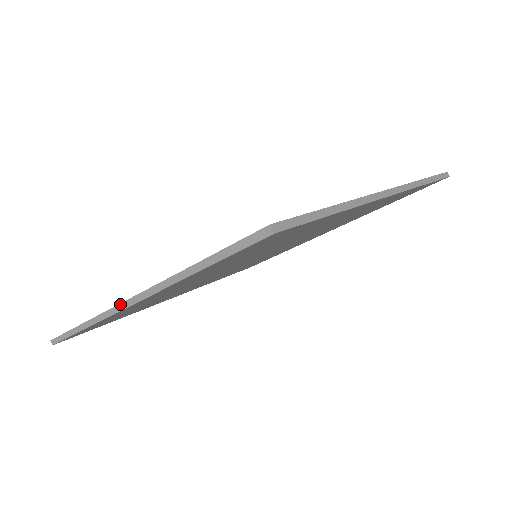
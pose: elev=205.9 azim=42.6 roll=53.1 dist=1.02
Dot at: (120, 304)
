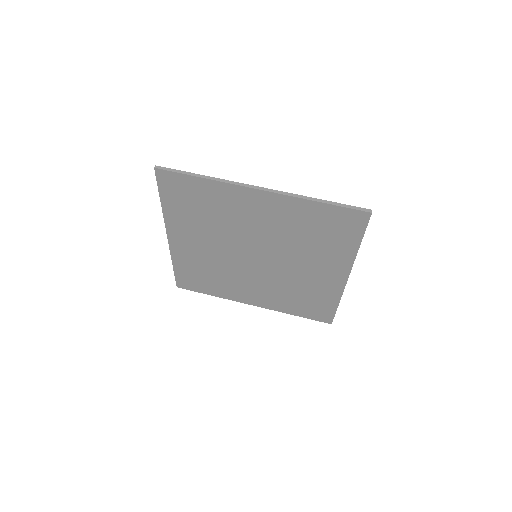
Dot at: (169, 239)
